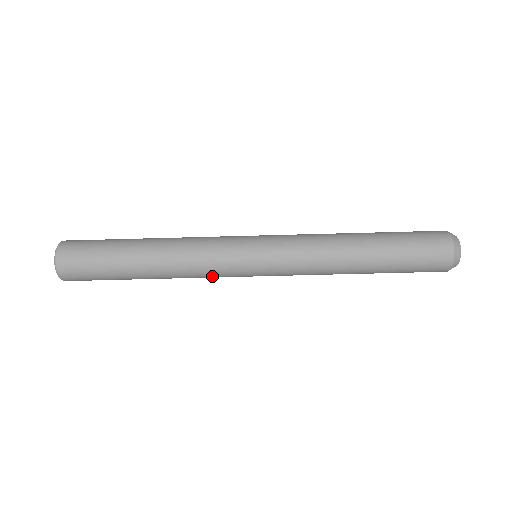
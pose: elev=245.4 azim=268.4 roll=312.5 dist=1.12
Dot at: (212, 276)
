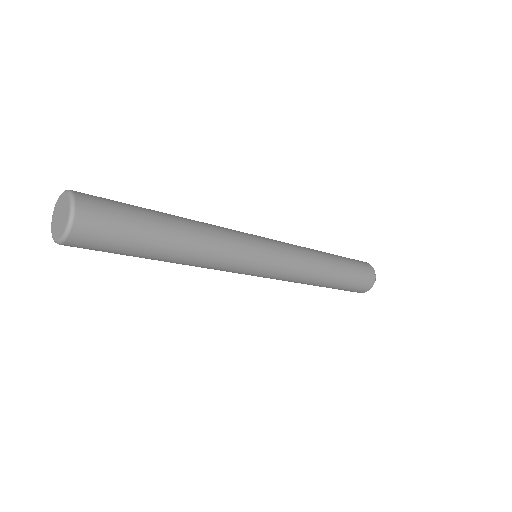
Dot at: occluded
